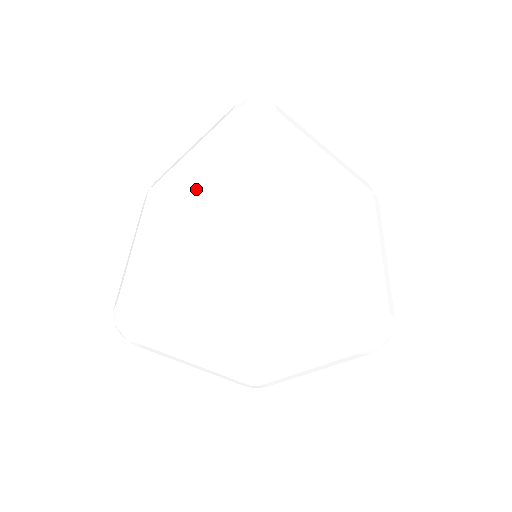
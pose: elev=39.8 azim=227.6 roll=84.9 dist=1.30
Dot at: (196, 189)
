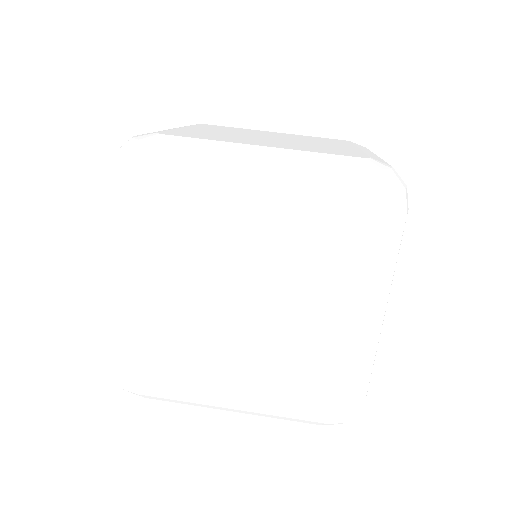
Dot at: (293, 314)
